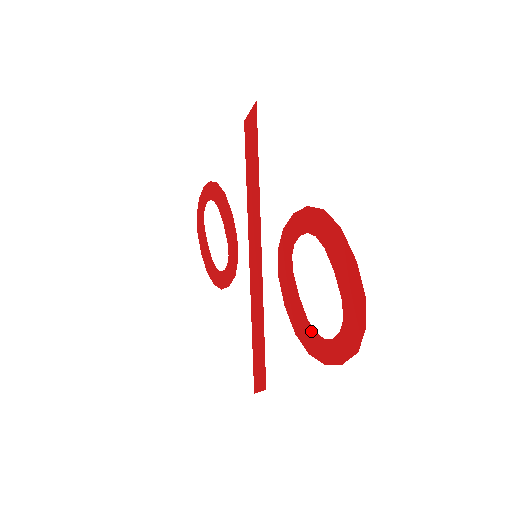
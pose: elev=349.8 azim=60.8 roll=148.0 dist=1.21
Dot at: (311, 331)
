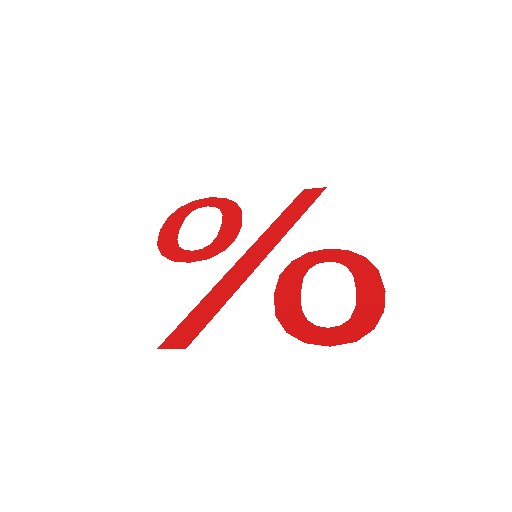
Dot at: (301, 318)
